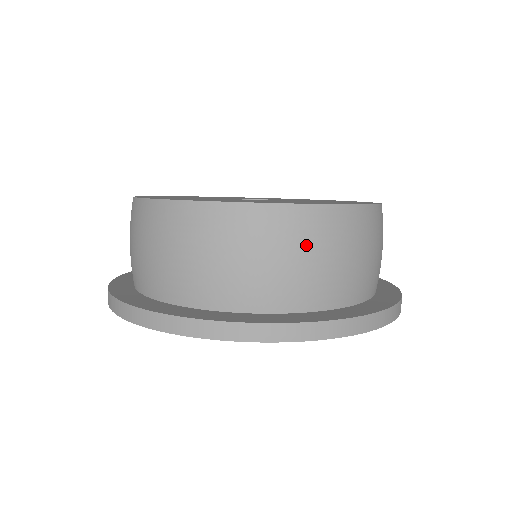
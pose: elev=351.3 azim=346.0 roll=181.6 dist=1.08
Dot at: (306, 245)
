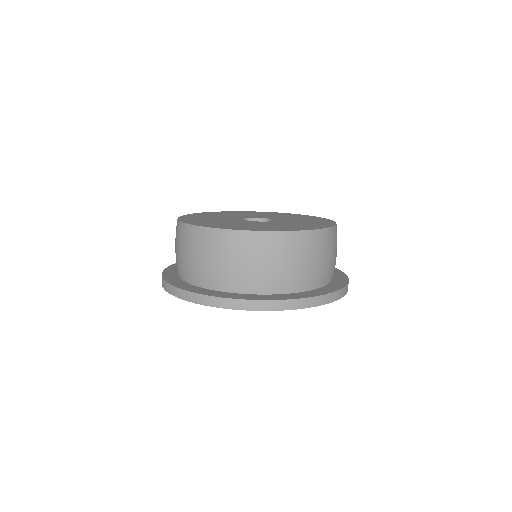
Dot at: (300, 254)
